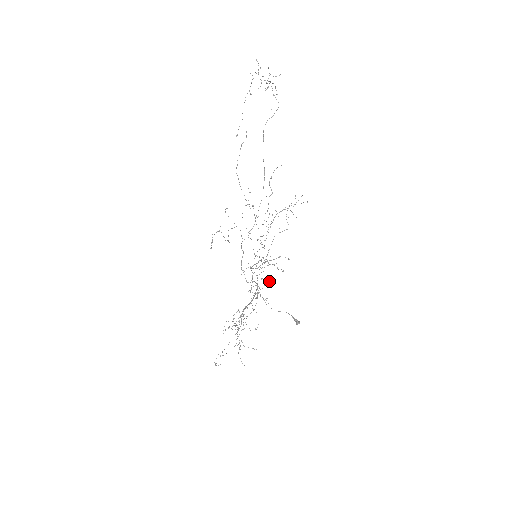
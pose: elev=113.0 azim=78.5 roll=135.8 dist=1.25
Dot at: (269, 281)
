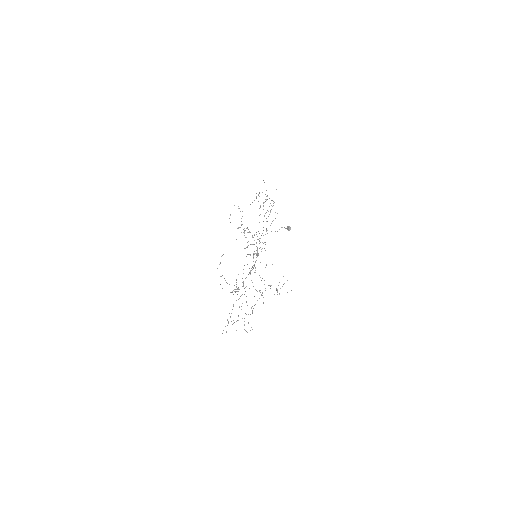
Dot at: occluded
